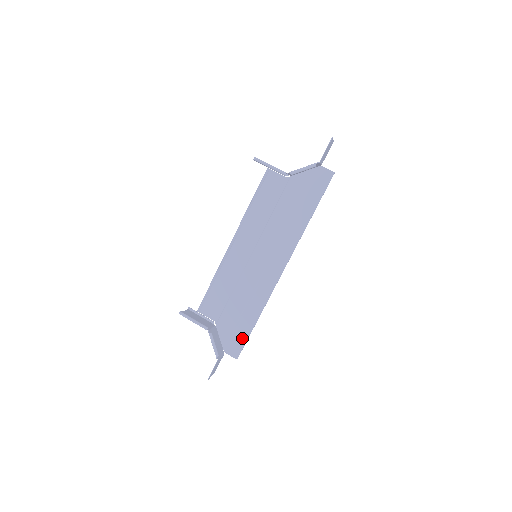
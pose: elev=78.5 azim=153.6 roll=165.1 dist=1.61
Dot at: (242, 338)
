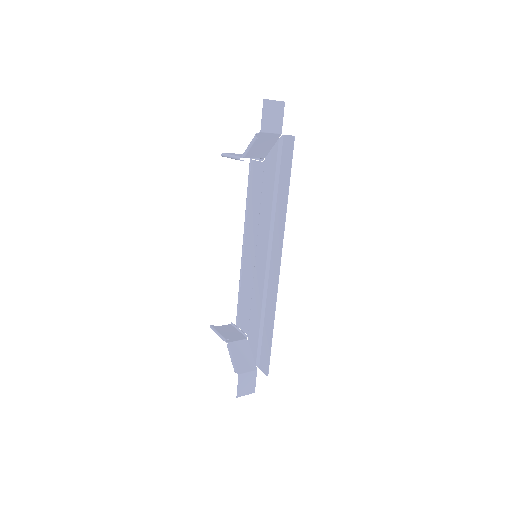
Dot at: (267, 351)
